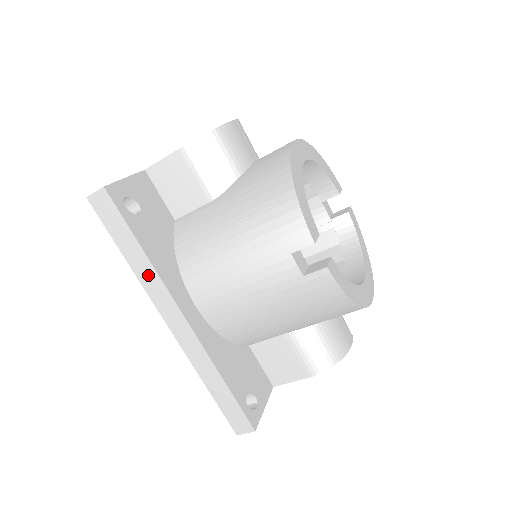
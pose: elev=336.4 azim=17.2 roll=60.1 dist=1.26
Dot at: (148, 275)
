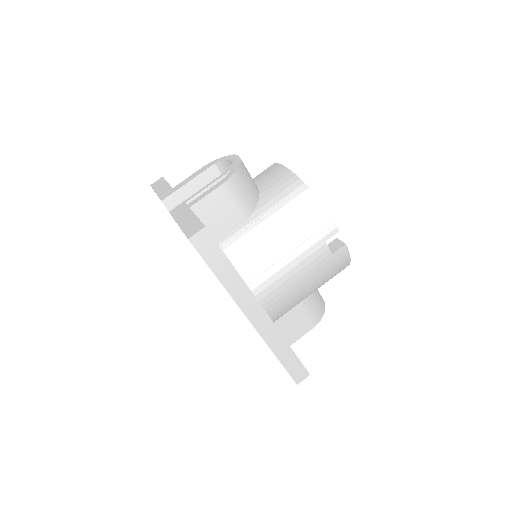
Dot at: (238, 287)
